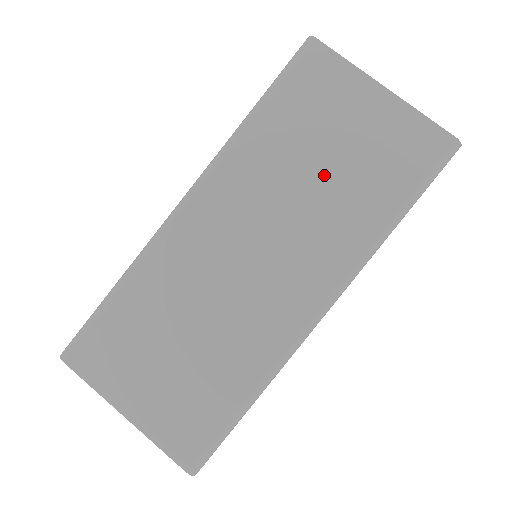
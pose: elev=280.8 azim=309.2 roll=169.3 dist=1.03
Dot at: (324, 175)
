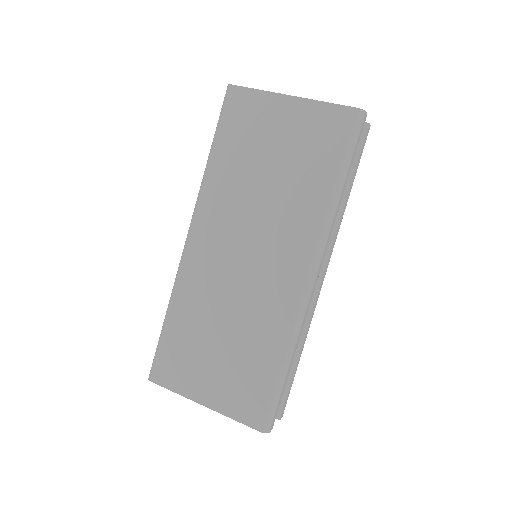
Dot at: (274, 178)
